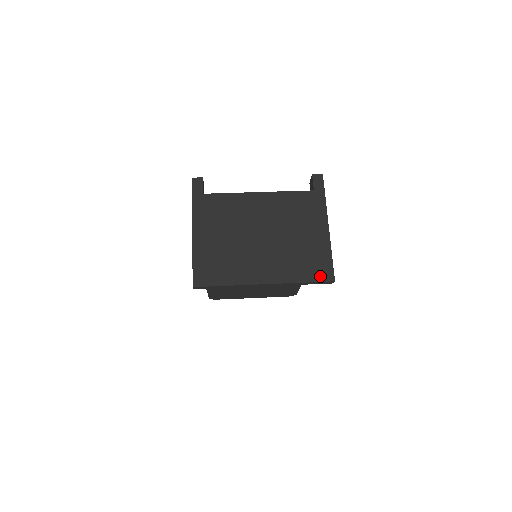
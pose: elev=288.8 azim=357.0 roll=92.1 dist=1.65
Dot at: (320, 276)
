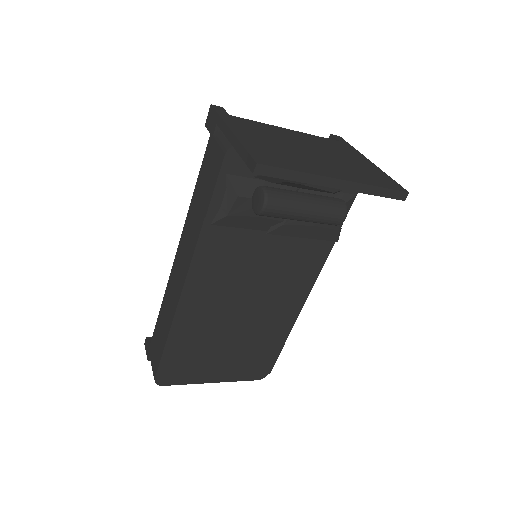
Dot at: (392, 186)
